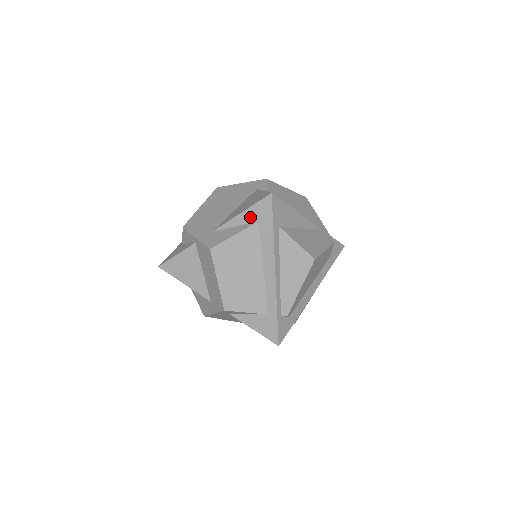
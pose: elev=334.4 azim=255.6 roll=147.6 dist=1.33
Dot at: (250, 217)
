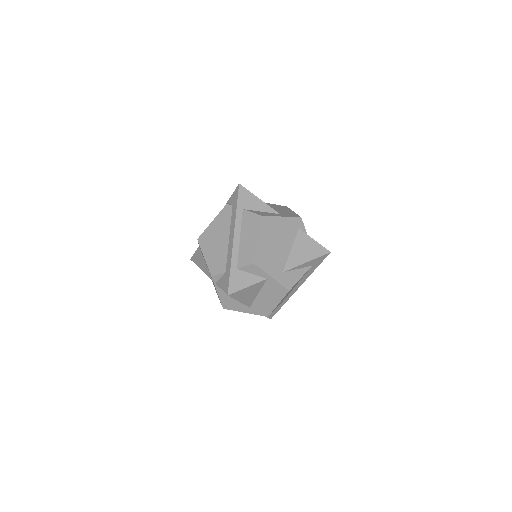
Dot at: (310, 264)
